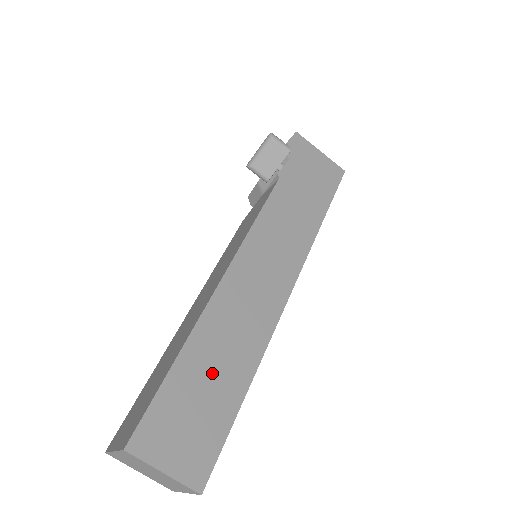
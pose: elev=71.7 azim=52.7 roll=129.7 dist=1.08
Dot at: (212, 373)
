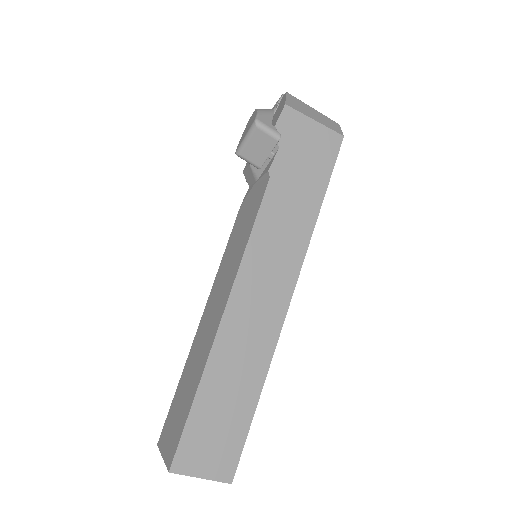
Dot at: (227, 396)
